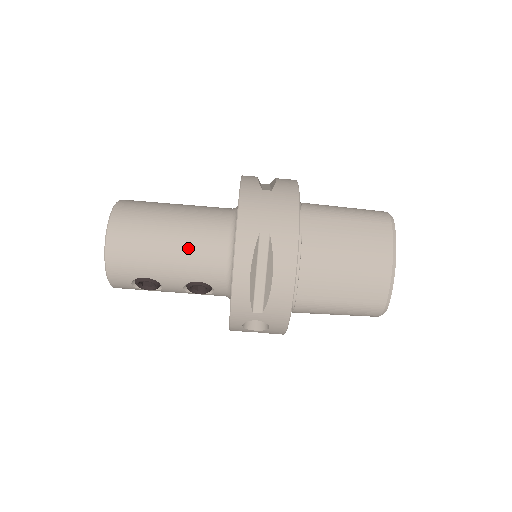
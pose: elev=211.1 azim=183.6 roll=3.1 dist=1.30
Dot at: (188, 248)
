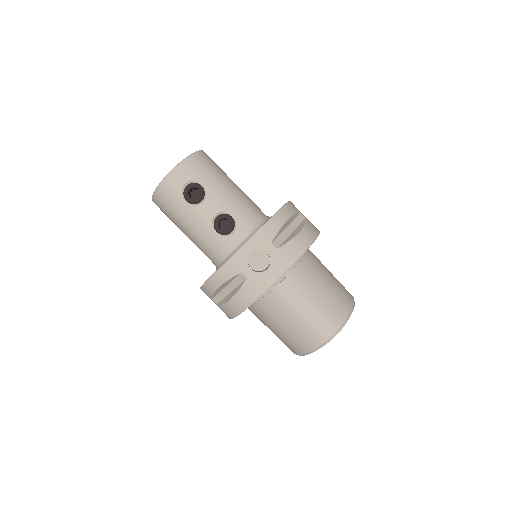
Dot at: (242, 196)
